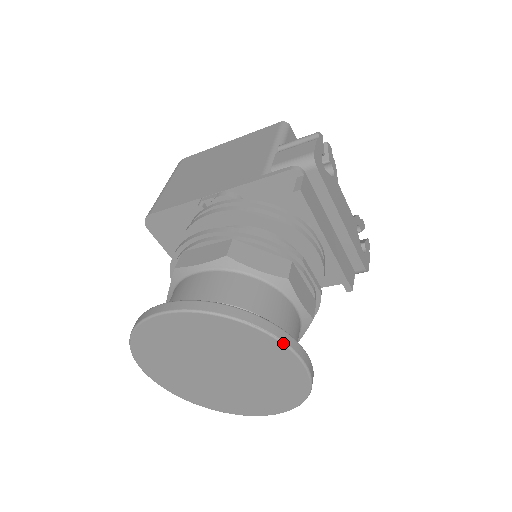
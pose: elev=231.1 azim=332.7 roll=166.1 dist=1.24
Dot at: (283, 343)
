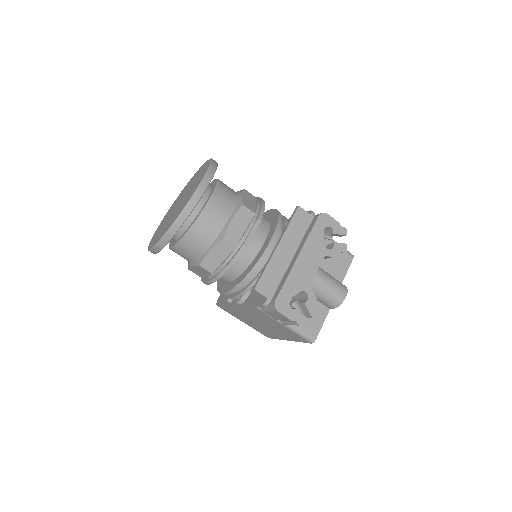
Dot at: (205, 175)
